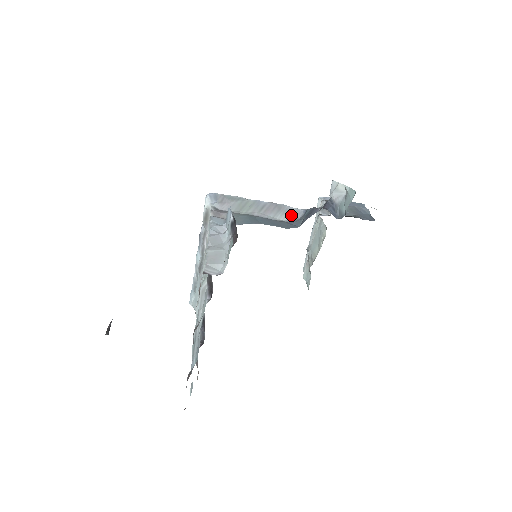
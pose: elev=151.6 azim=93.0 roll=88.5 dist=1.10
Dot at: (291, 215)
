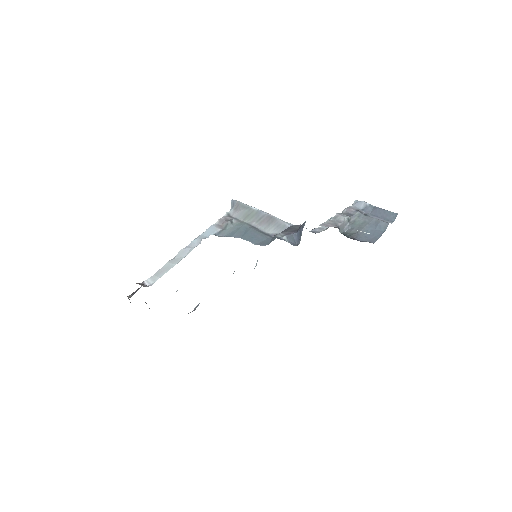
Dot at: (278, 229)
